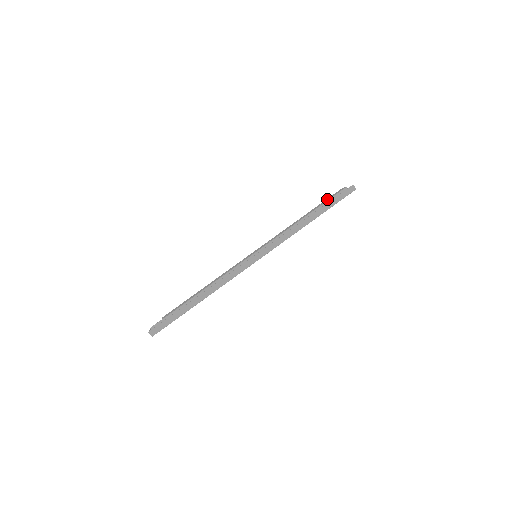
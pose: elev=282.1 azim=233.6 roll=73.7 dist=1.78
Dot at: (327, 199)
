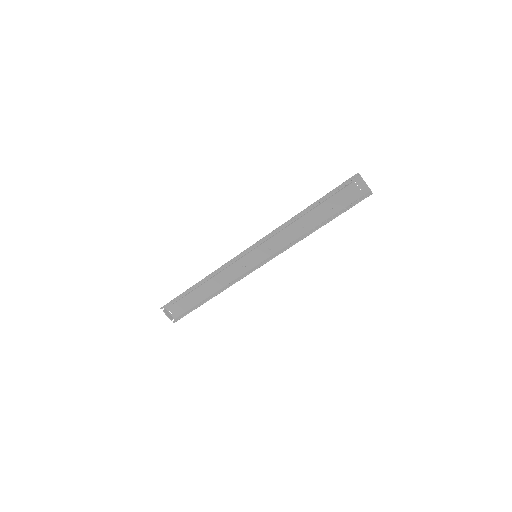
Dot at: (337, 203)
